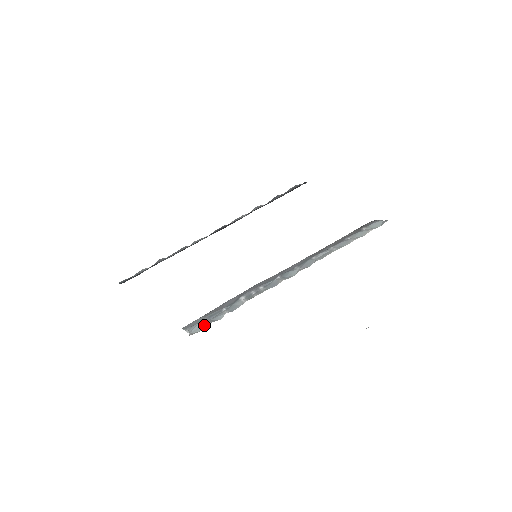
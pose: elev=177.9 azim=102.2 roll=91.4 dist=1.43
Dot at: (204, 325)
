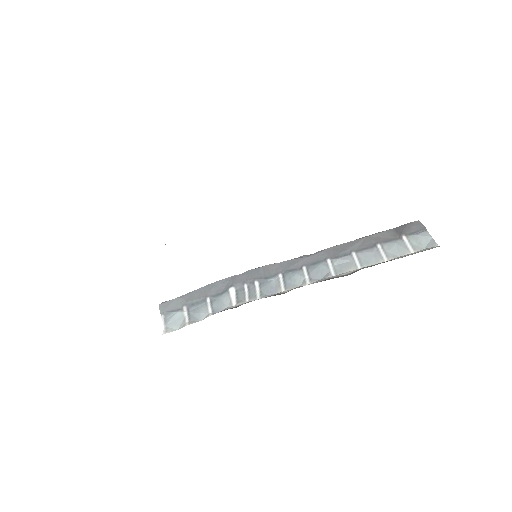
Dot at: (182, 319)
